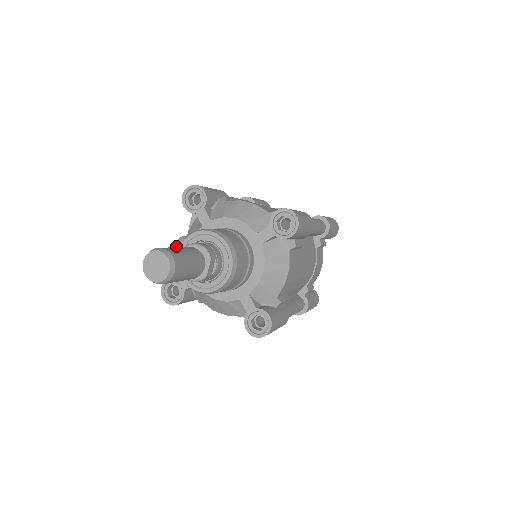
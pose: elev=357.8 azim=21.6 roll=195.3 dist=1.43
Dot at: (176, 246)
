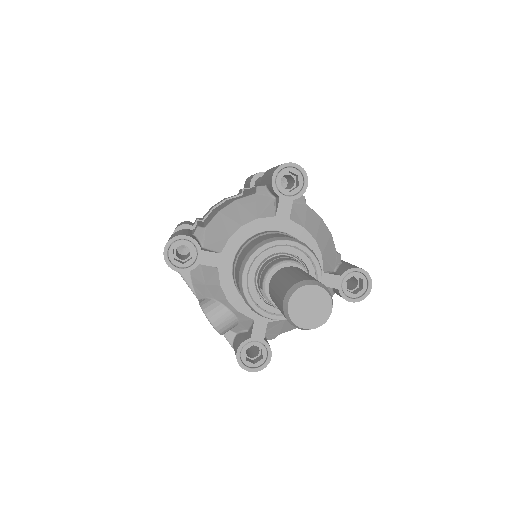
Dot at: (209, 316)
